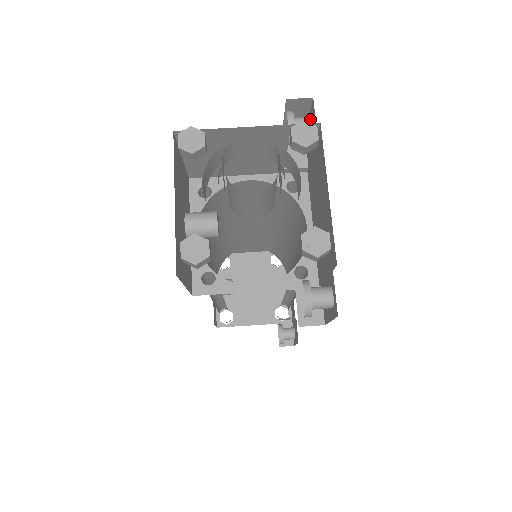
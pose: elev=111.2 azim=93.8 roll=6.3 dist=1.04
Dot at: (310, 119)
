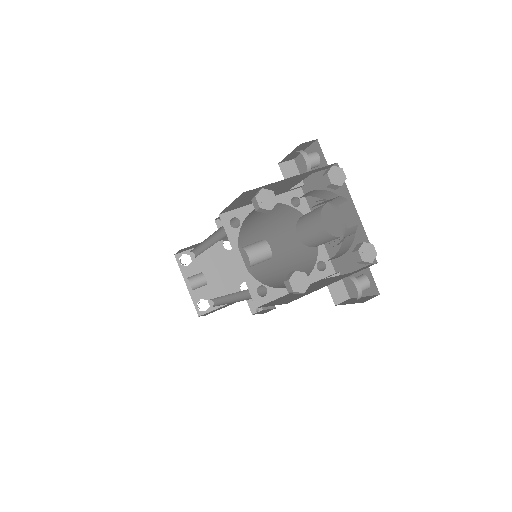
Dot at: (316, 155)
